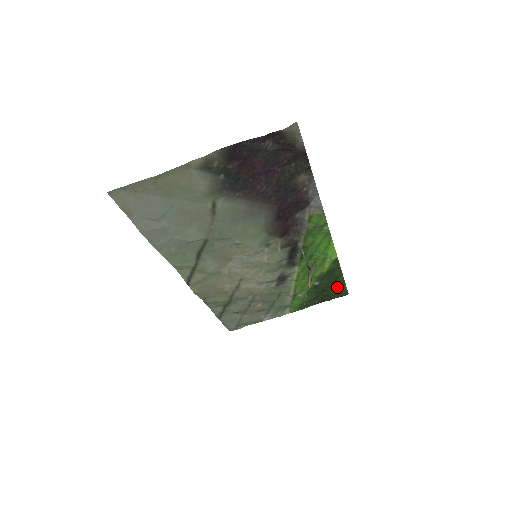
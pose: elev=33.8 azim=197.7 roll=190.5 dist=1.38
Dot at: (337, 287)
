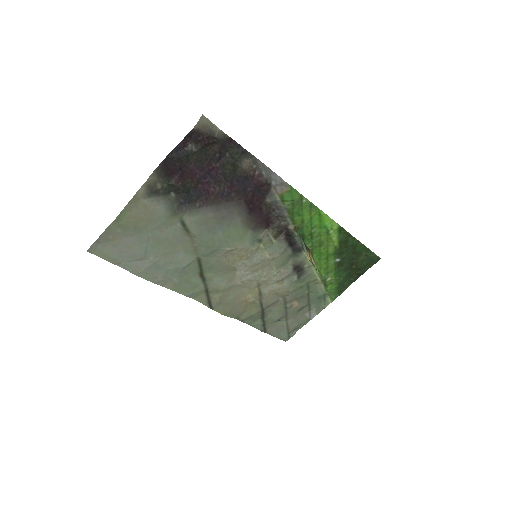
Dot at: (363, 256)
